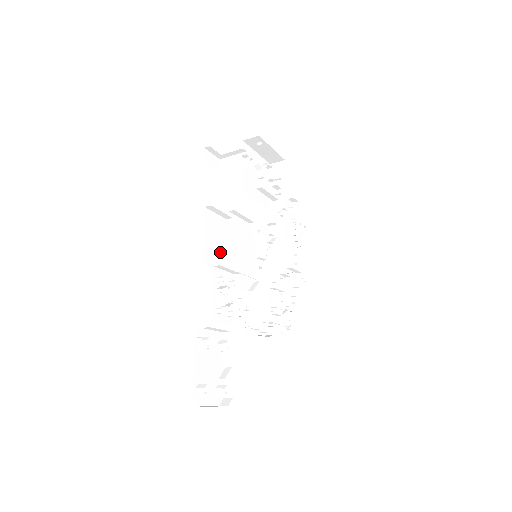
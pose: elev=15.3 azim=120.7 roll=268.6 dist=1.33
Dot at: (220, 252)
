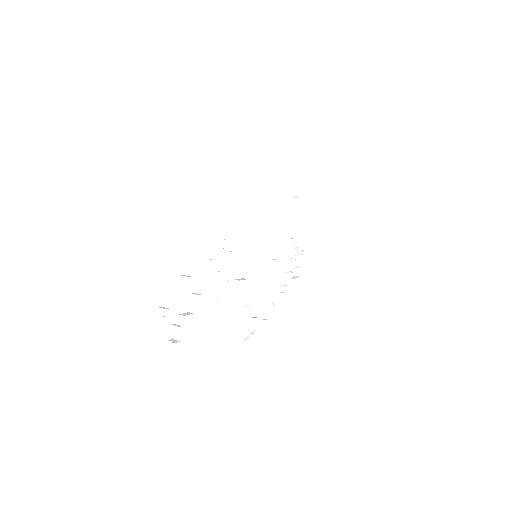
Dot at: (232, 231)
